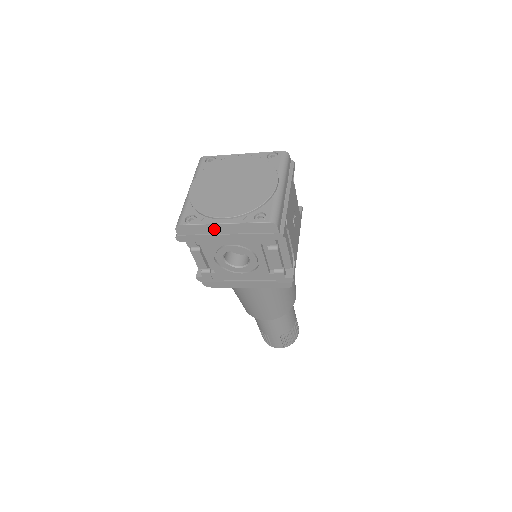
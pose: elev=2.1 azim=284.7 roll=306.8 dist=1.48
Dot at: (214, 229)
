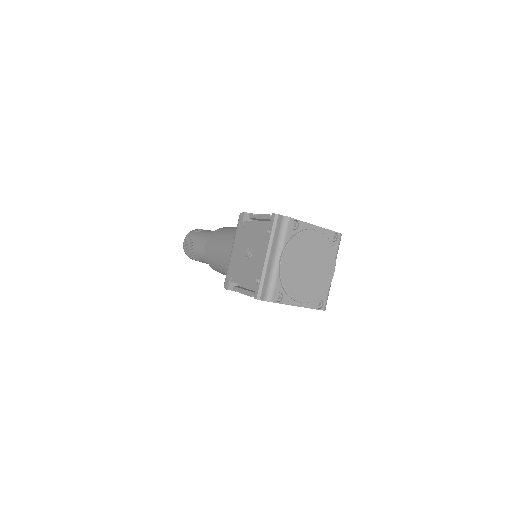
Dot at: occluded
